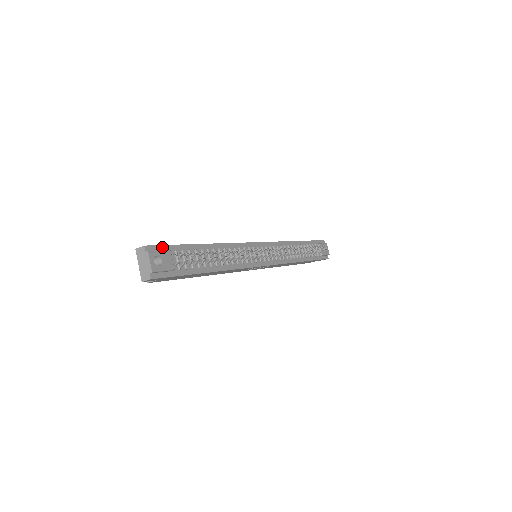
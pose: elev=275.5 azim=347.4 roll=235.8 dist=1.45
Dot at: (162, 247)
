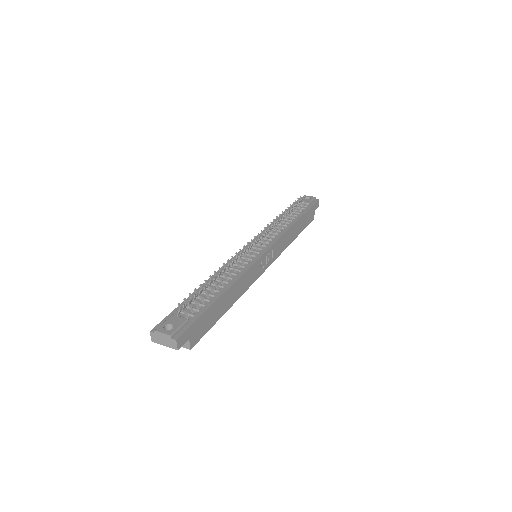
Dot at: (165, 320)
